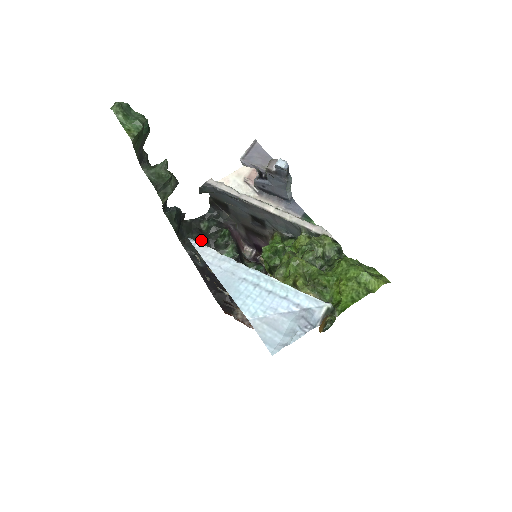
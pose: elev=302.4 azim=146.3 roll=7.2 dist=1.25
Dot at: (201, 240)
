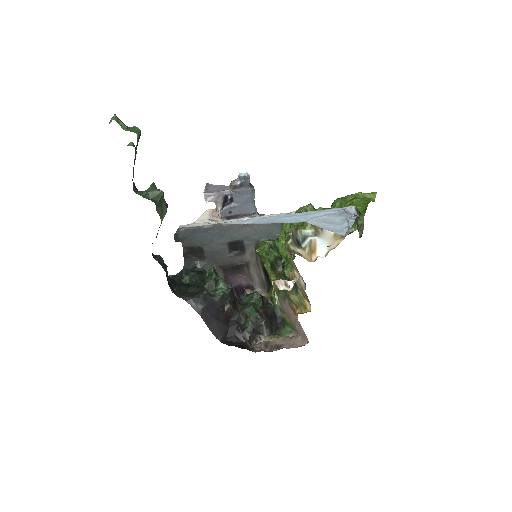
Dot at: (191, 287)
